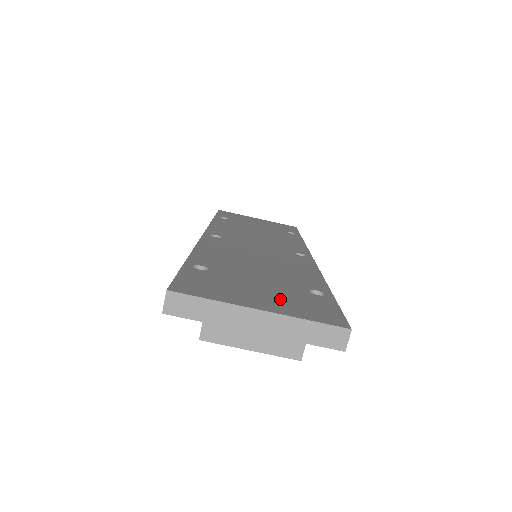
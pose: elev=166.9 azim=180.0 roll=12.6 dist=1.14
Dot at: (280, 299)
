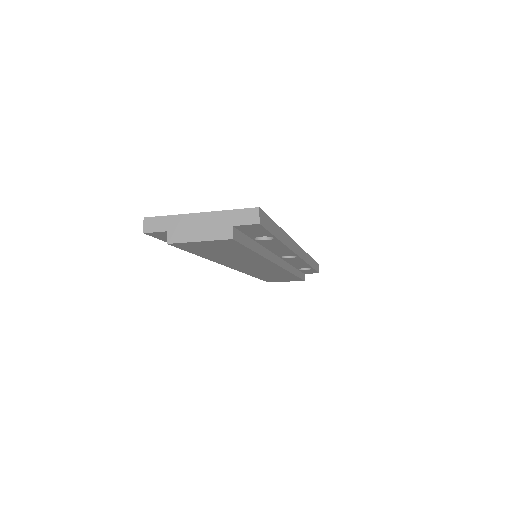
Dot at: occluded
